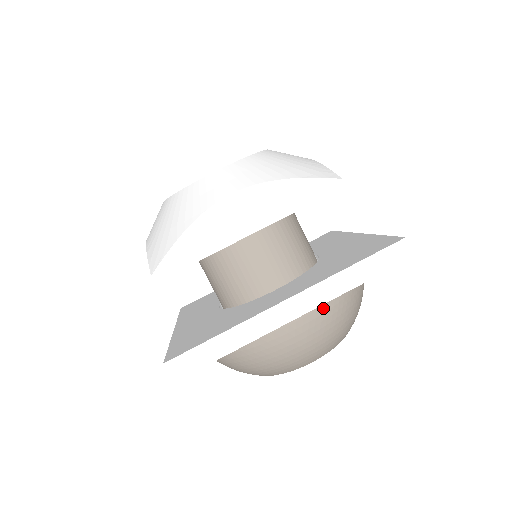
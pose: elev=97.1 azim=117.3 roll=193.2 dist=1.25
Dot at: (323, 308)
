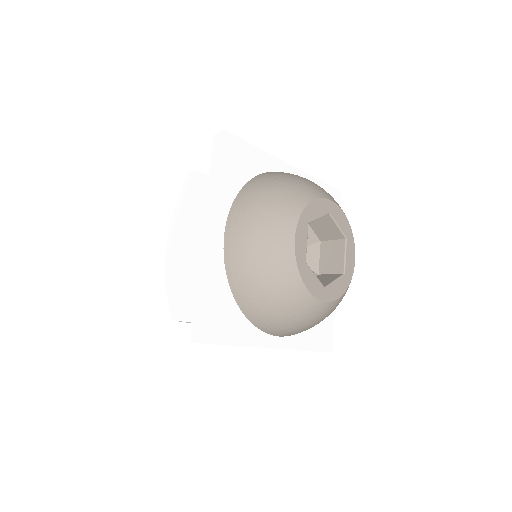
Dot at: (237, 211)
